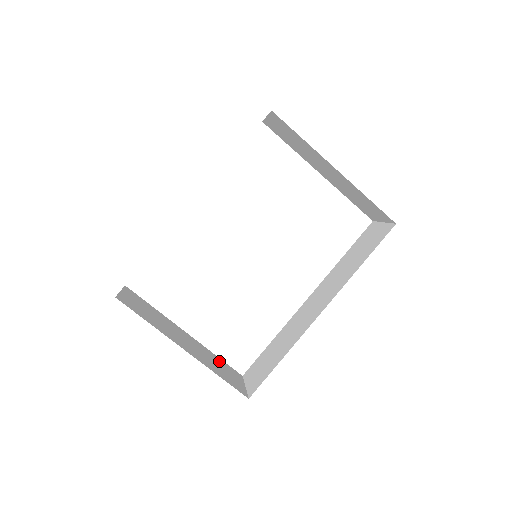
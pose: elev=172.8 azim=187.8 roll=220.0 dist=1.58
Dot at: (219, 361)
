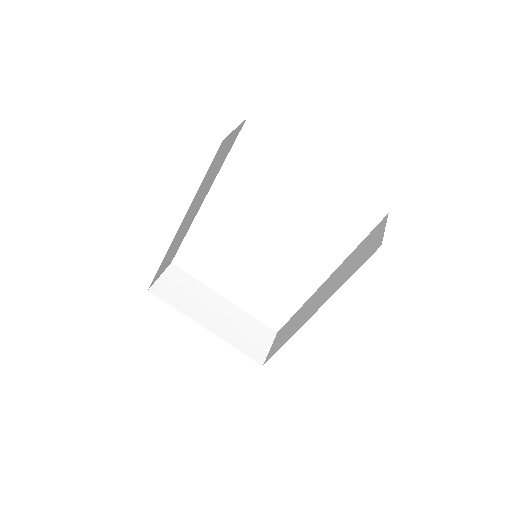
Dot at: (252, 324)
